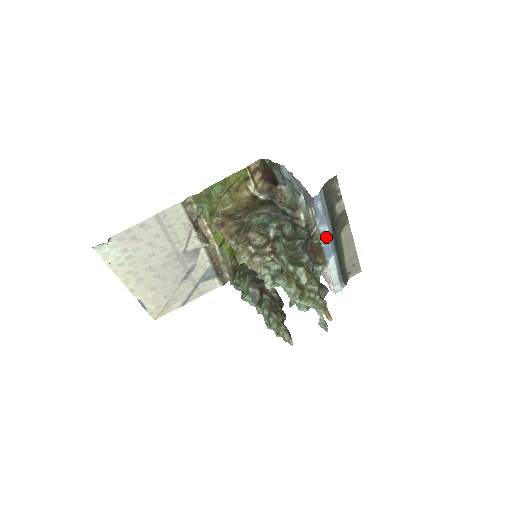
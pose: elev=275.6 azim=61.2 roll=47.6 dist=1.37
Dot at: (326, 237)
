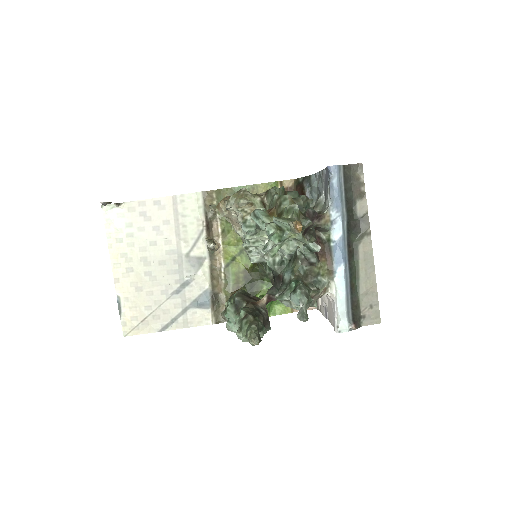
Dot at: (338, 232)
